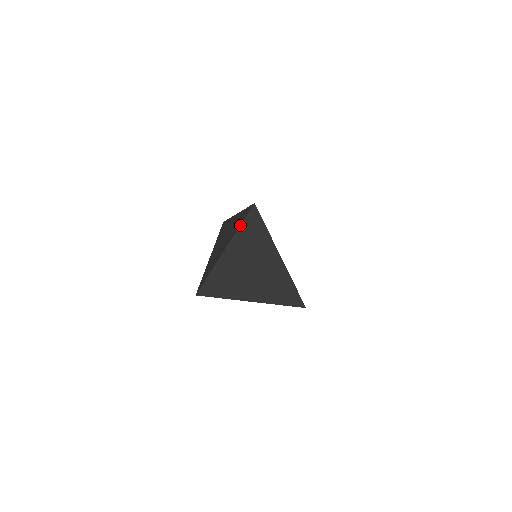
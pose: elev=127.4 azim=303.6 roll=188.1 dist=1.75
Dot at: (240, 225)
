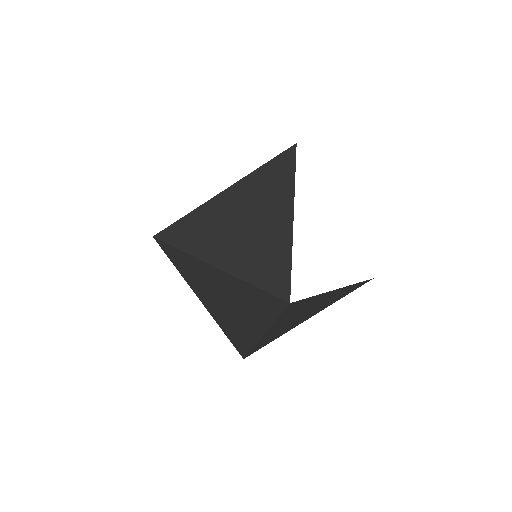
Dot at: (276, 320)
